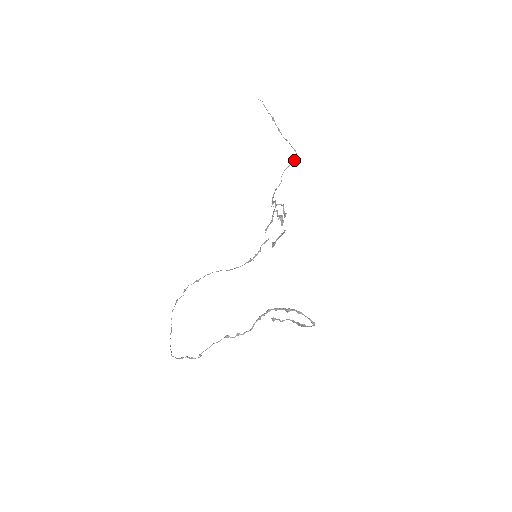
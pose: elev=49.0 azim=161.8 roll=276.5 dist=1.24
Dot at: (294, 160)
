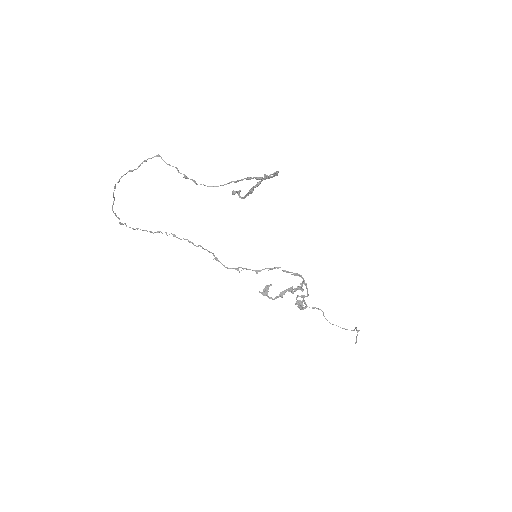
Dot at: (347, 329)
